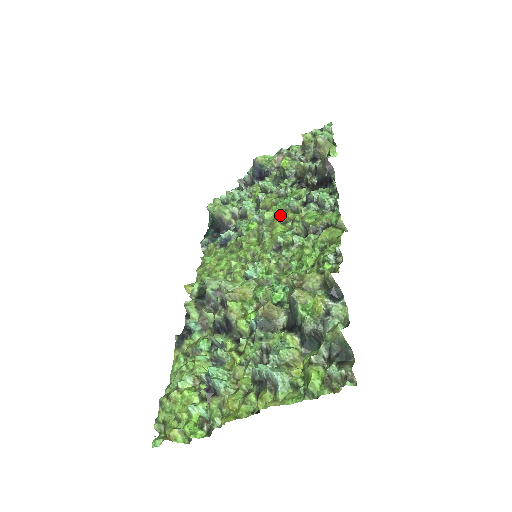
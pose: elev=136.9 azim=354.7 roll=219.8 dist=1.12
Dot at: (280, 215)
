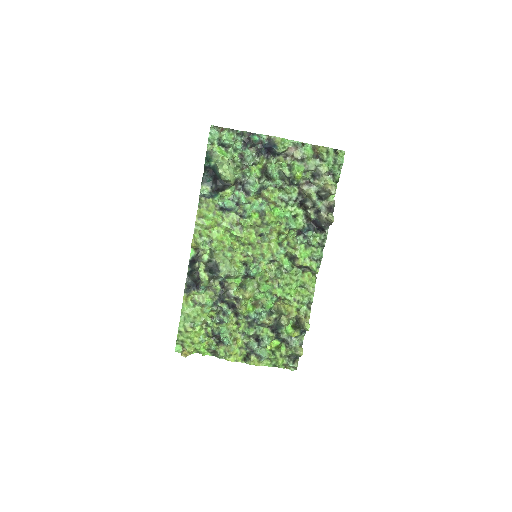
Dot at: (281, 230)
